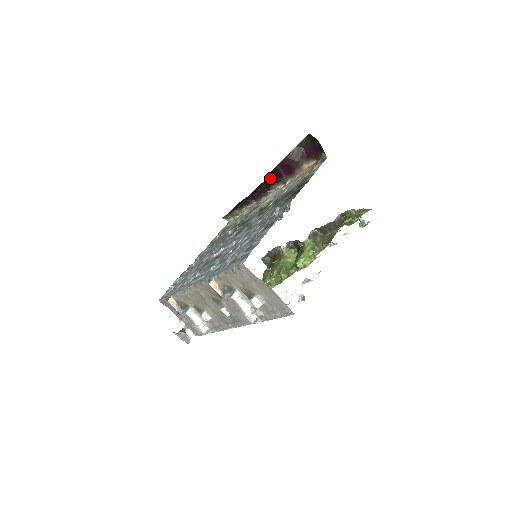
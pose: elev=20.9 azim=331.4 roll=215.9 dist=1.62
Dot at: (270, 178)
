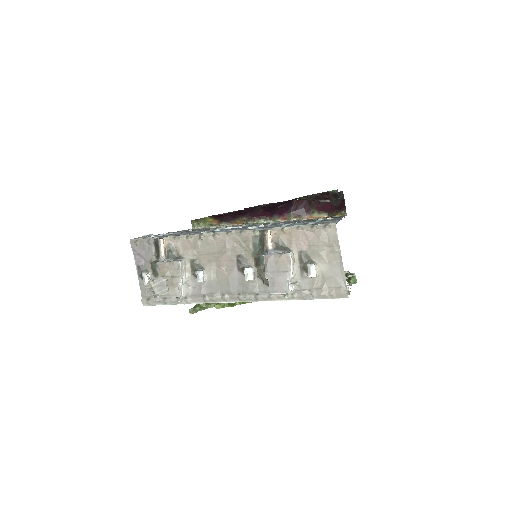
Dot at: (282, 206)
